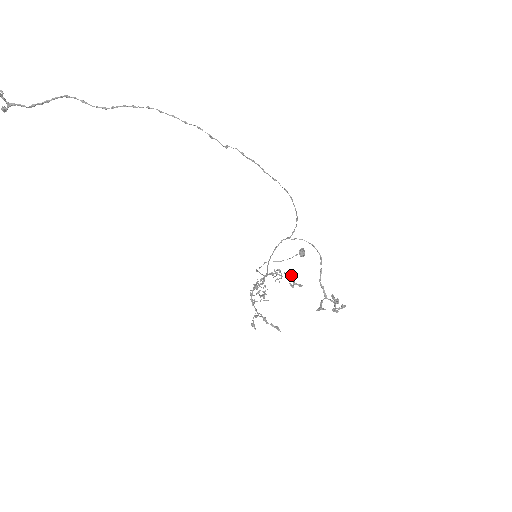
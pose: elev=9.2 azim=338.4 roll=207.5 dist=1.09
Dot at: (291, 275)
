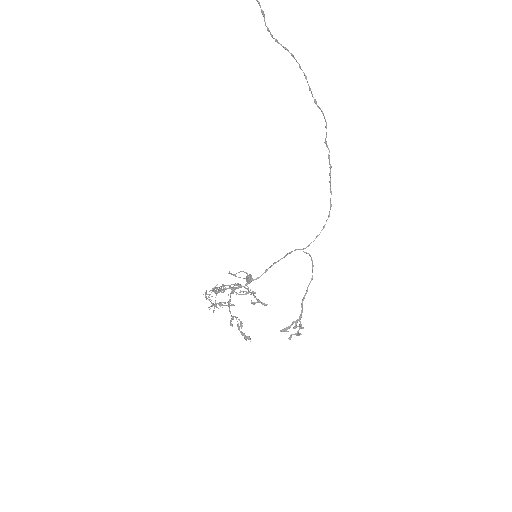
Dot at: occluded
